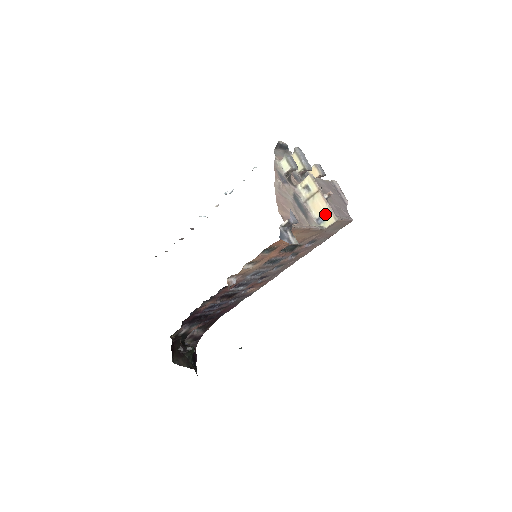
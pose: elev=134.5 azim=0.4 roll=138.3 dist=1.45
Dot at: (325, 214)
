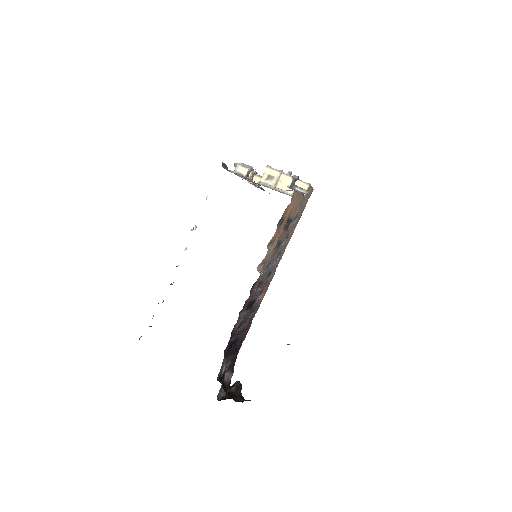
Dot at: occluded
